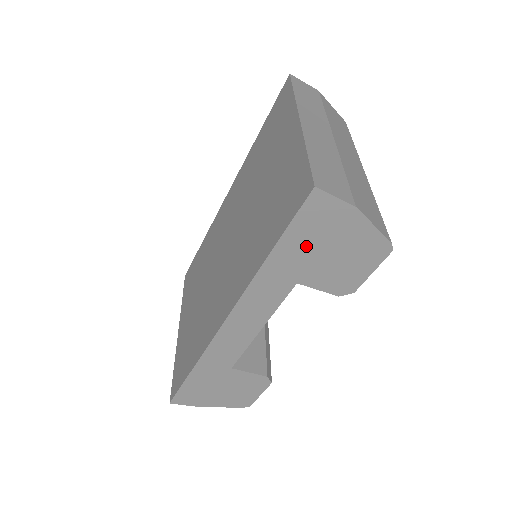
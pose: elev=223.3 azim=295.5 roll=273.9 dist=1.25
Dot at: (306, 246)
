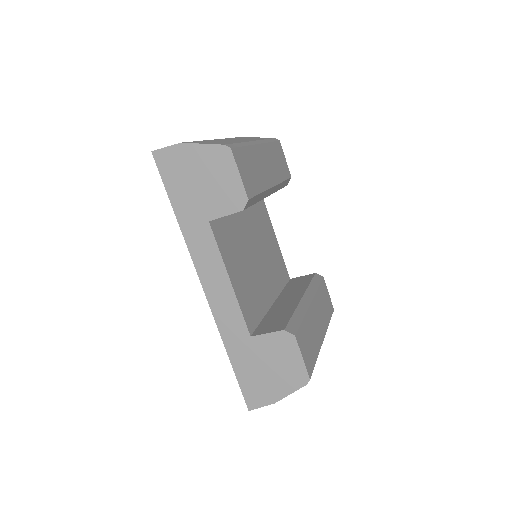
Dot at: (185, 190)
